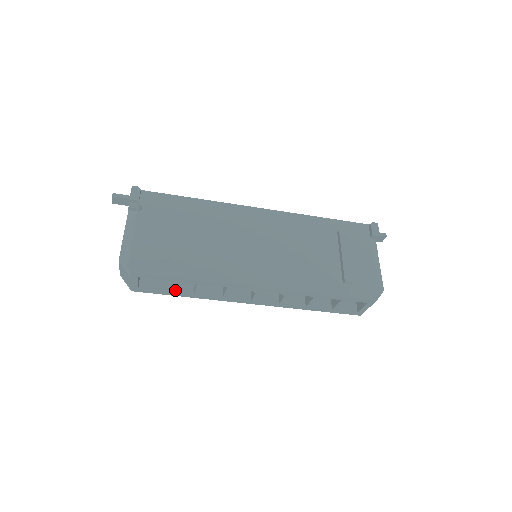
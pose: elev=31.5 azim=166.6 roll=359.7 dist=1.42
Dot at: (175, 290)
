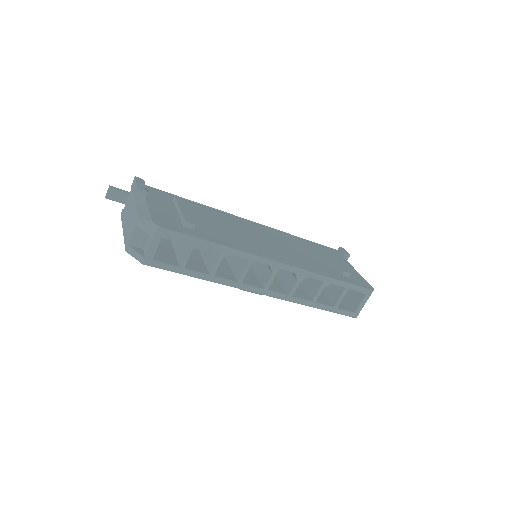
Dot at: (190, 268)
